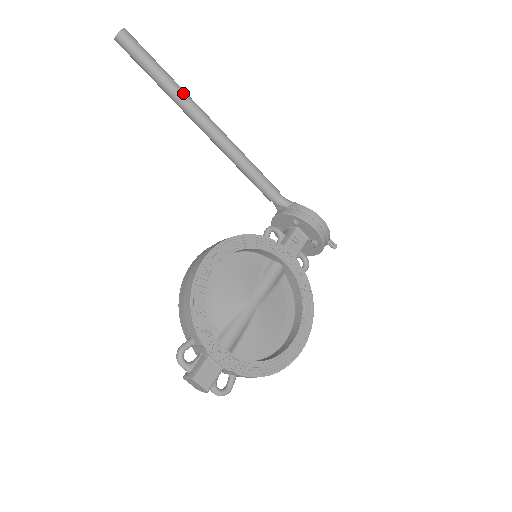
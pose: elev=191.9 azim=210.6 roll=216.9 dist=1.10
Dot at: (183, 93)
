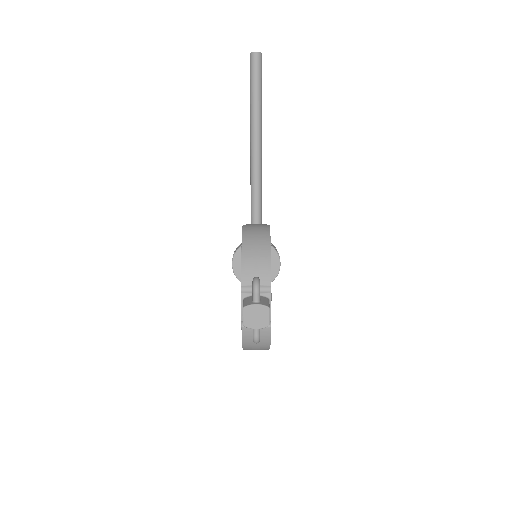
Dot at: occluded
